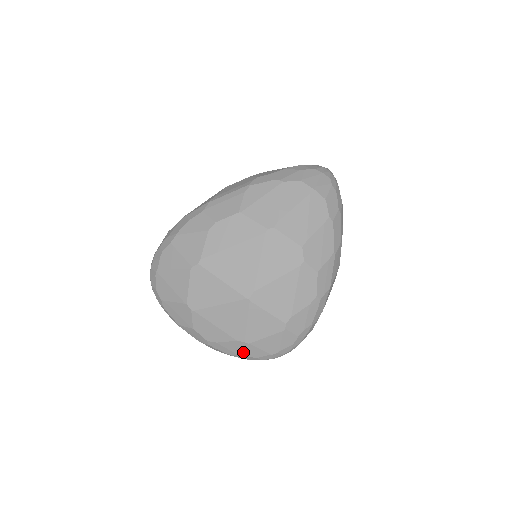
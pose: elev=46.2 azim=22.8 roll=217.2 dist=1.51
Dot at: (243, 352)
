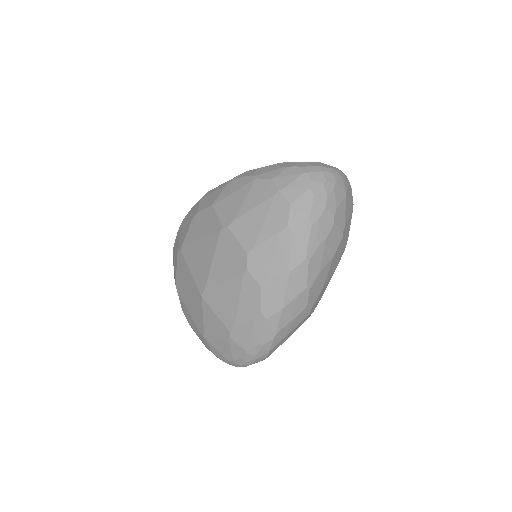
Dot at: (209, 347)
